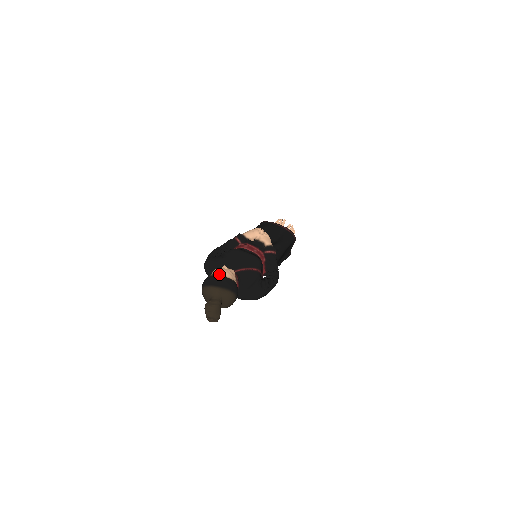
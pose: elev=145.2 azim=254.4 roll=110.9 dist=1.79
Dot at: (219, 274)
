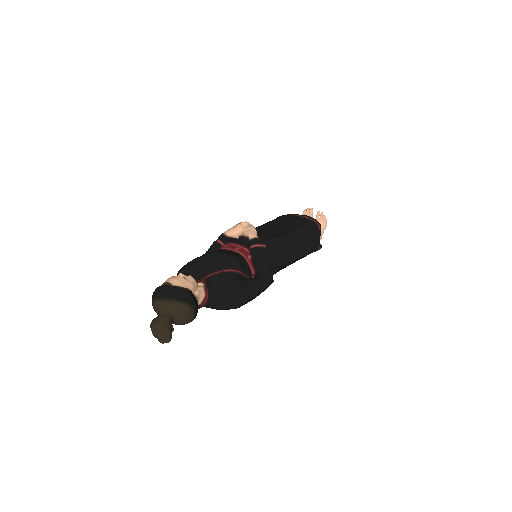
Dot at: (165, 284)
